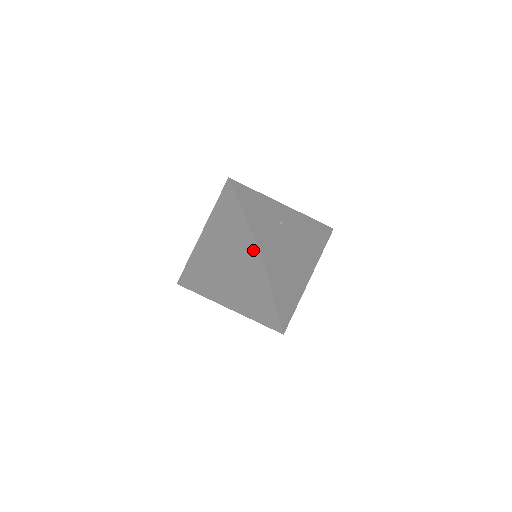
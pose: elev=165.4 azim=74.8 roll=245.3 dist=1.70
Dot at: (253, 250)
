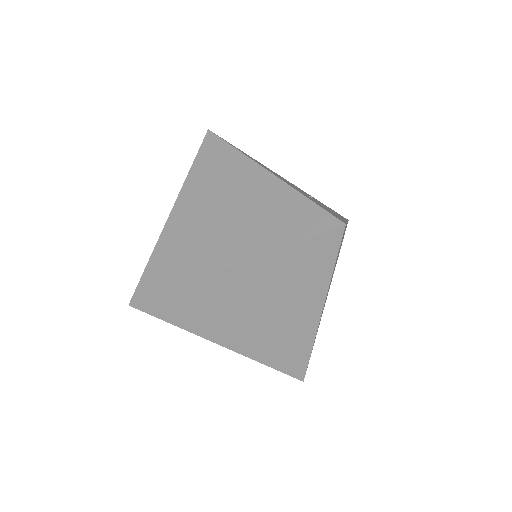
Dot at: (321, 221)
